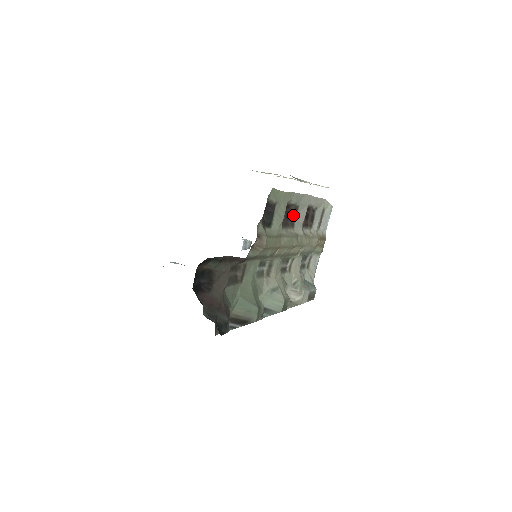
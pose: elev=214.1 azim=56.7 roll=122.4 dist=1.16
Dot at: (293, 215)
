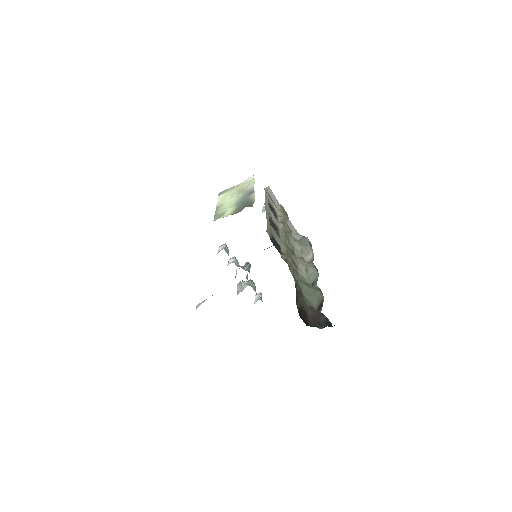
Dot at: (273, 224)
